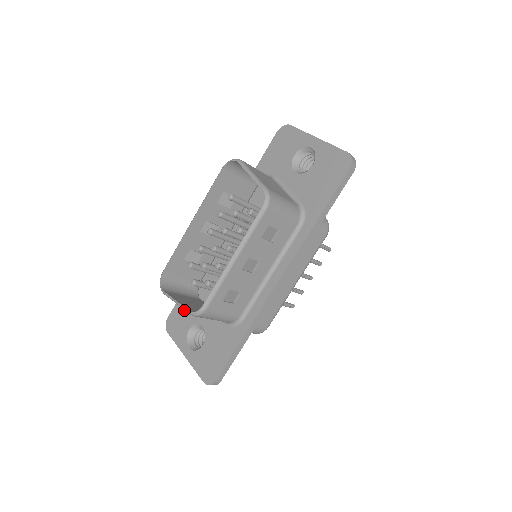
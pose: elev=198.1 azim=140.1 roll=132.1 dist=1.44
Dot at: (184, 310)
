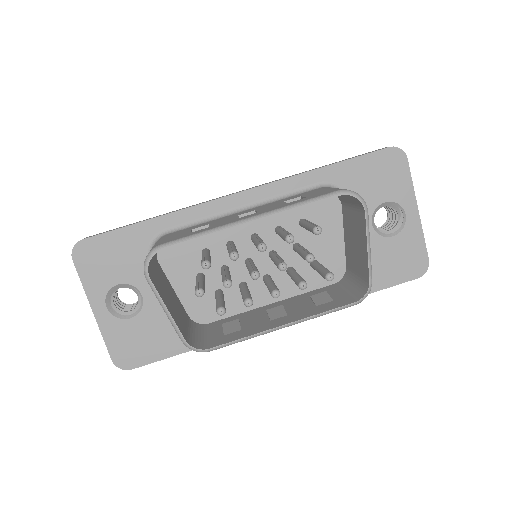
Dot at: (120, 253)
